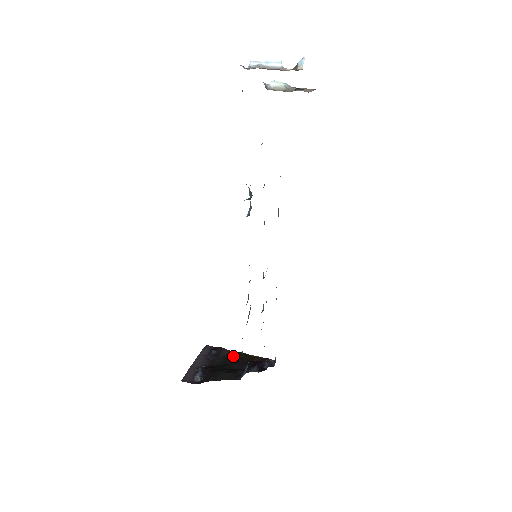
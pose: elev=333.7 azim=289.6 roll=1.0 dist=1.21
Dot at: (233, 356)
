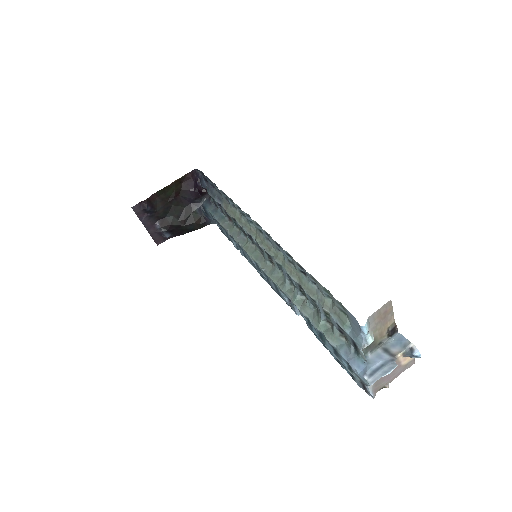
Dot at: (165, 197)
